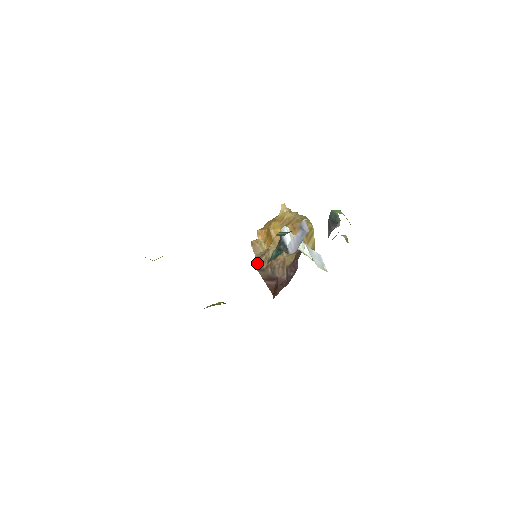
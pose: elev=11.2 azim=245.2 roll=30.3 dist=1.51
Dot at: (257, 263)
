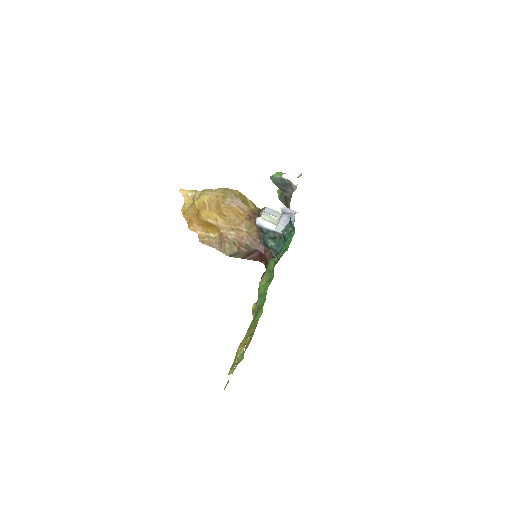
Dot at: (226, 253)
